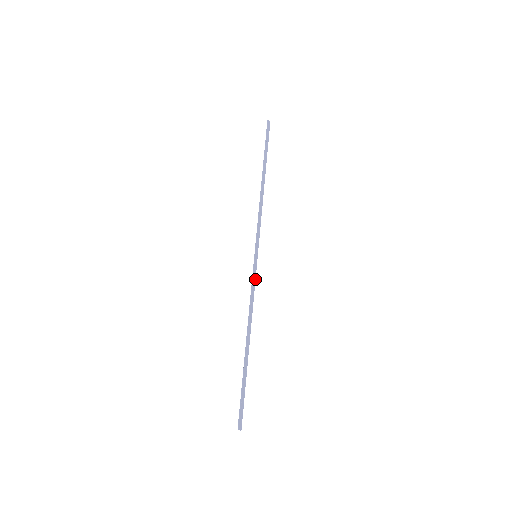
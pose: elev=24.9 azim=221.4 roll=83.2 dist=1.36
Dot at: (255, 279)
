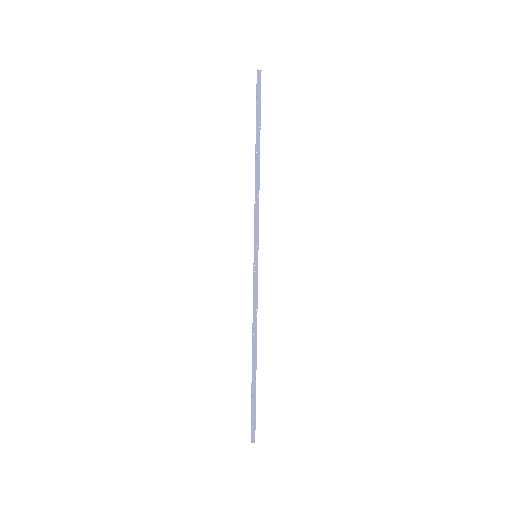
Dot at: (257, 283)
